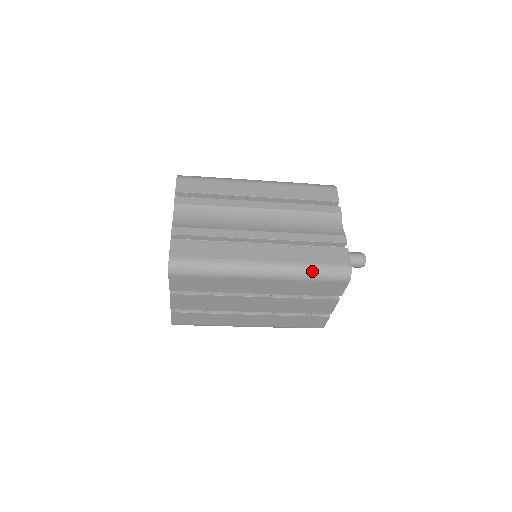
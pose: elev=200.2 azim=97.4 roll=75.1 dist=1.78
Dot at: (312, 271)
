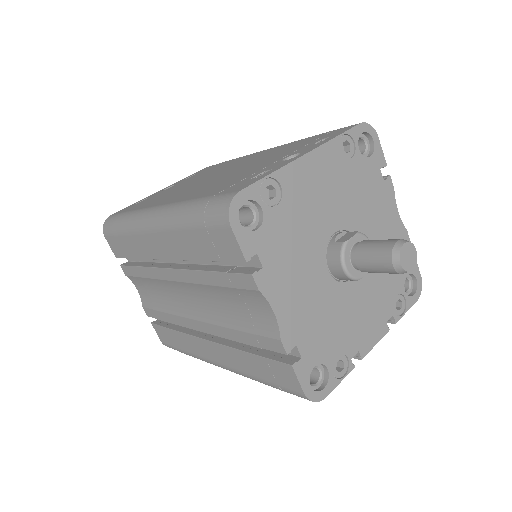
Dot at: occluded
